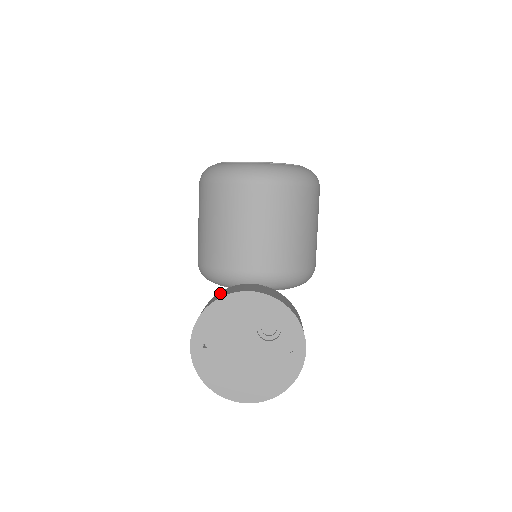
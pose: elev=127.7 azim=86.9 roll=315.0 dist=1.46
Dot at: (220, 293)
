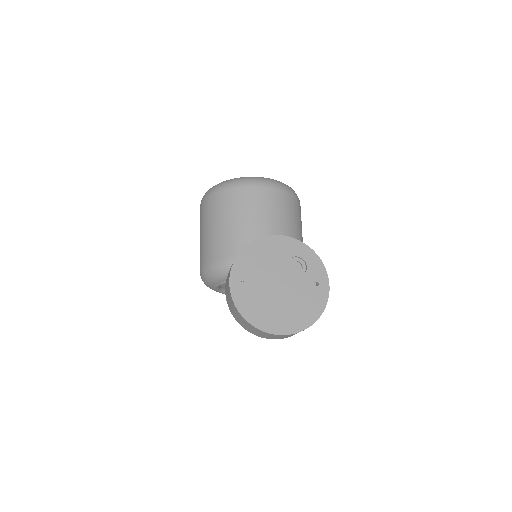
Dot at: occluded
